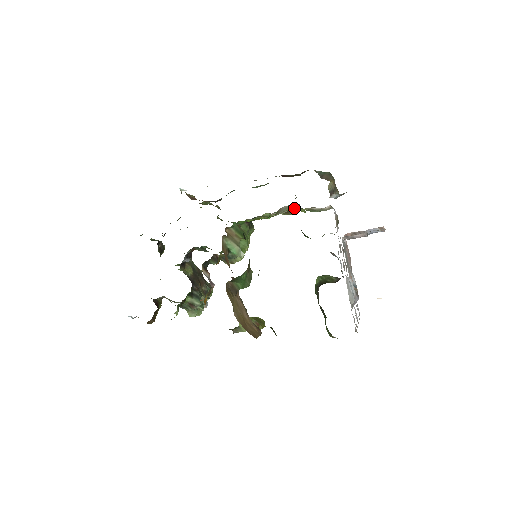
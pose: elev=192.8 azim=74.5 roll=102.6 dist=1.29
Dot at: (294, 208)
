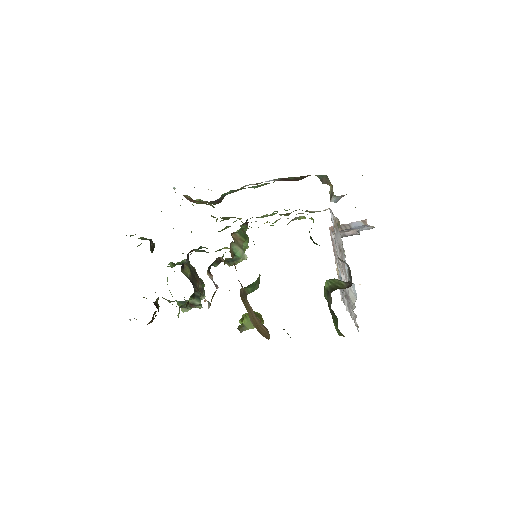
Dot at: occluded
